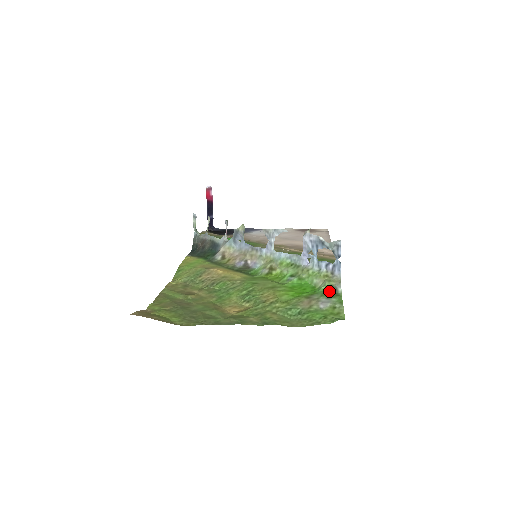
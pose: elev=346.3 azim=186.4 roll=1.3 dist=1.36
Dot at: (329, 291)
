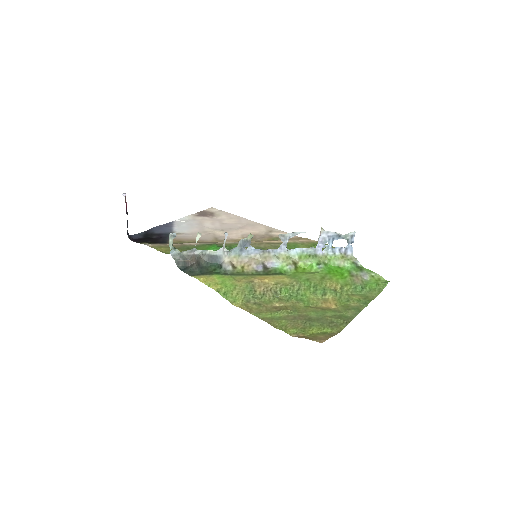
Dot at: (355, 267)
